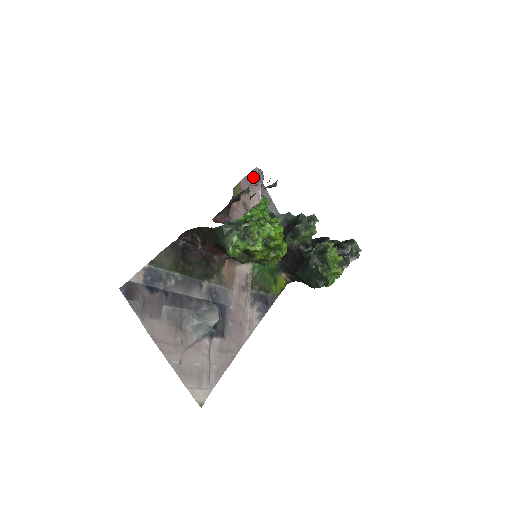
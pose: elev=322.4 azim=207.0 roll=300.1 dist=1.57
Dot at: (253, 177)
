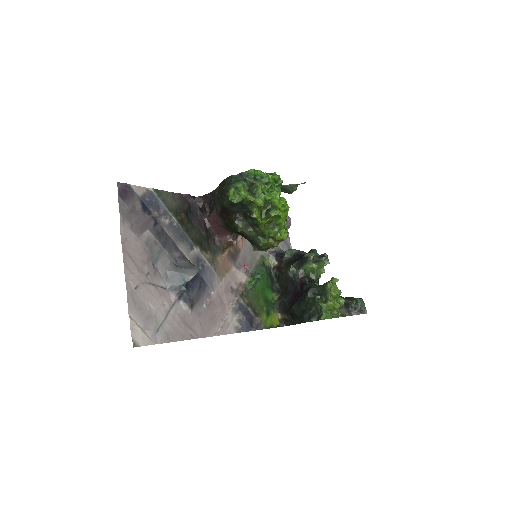
Dot at: occluded
